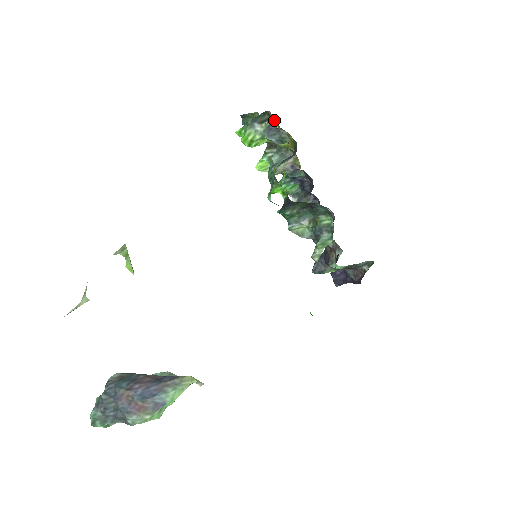
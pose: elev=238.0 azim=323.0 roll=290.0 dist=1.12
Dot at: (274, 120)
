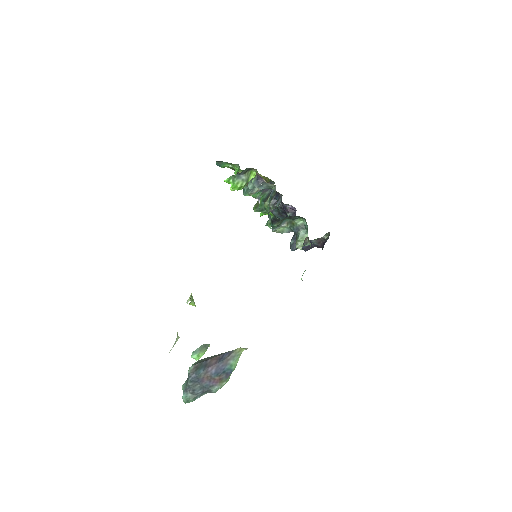
Dot at: (253, 169)
